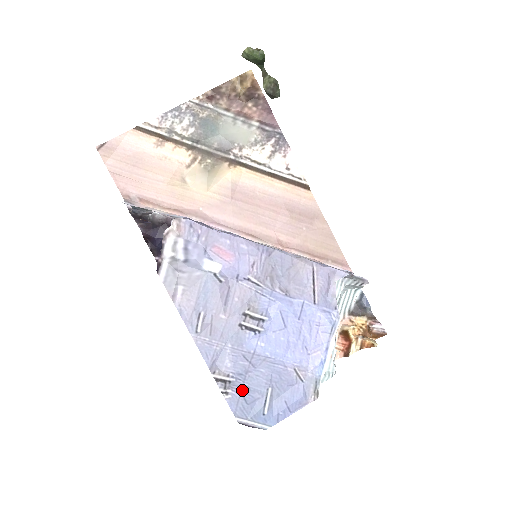
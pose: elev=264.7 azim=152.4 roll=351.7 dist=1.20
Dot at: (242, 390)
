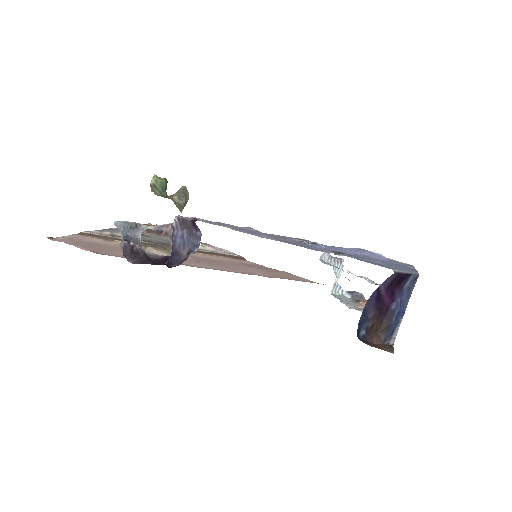
Dot at: occluded
